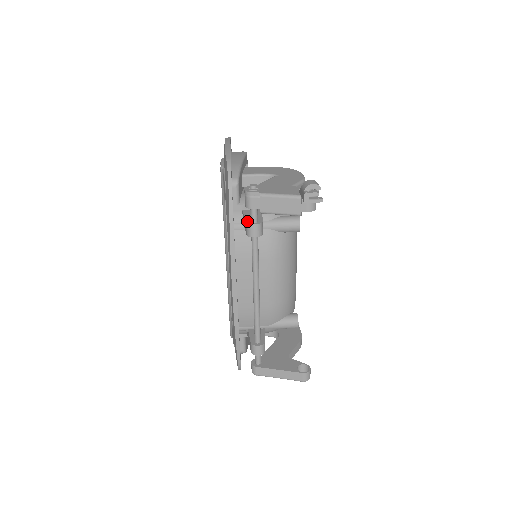
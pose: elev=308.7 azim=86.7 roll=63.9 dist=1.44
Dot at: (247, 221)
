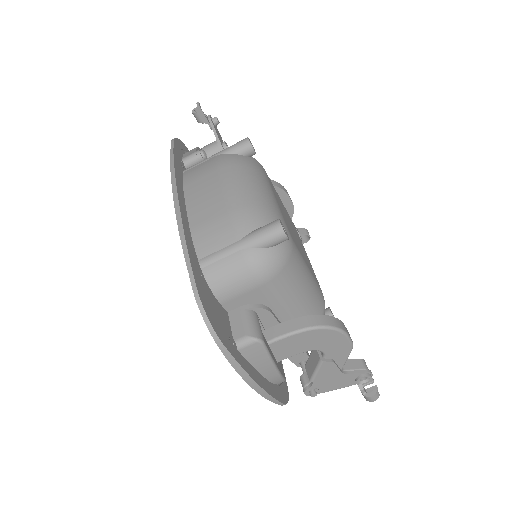
Dot at: (297, 366)
